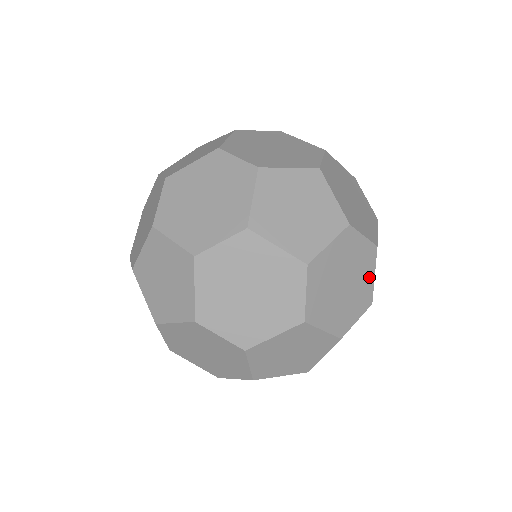
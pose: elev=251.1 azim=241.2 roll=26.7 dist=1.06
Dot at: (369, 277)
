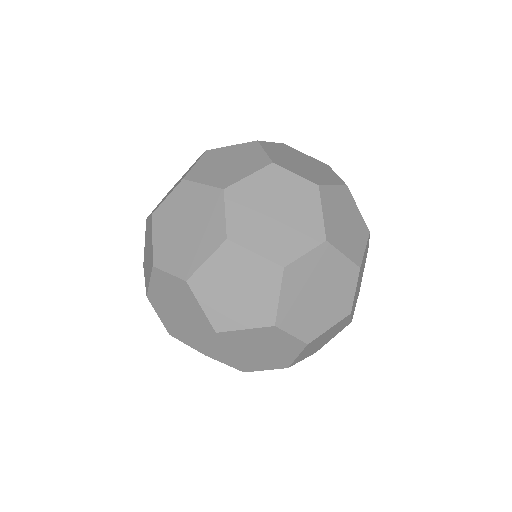
Dot at: occluded
